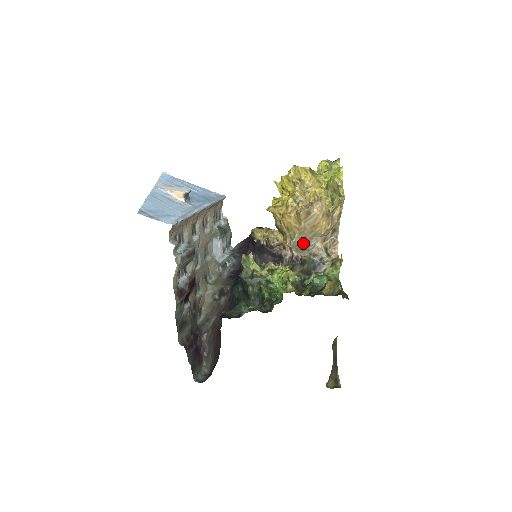
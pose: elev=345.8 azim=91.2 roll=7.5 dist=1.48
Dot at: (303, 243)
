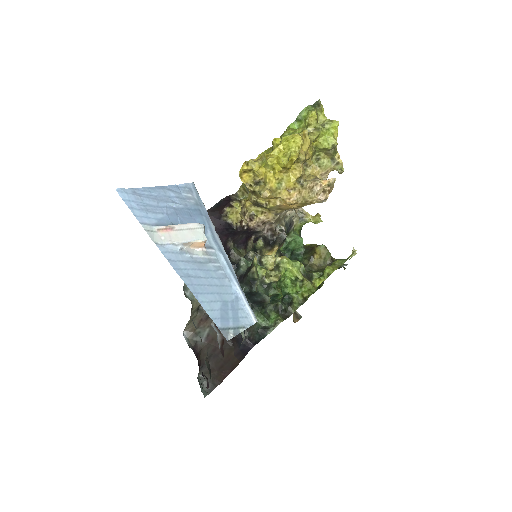
Dot at: occluded
